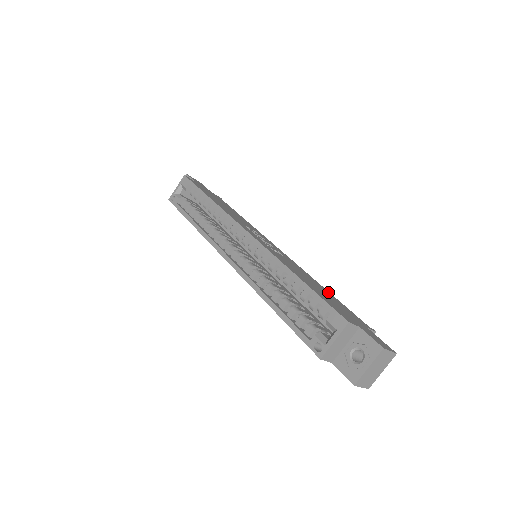
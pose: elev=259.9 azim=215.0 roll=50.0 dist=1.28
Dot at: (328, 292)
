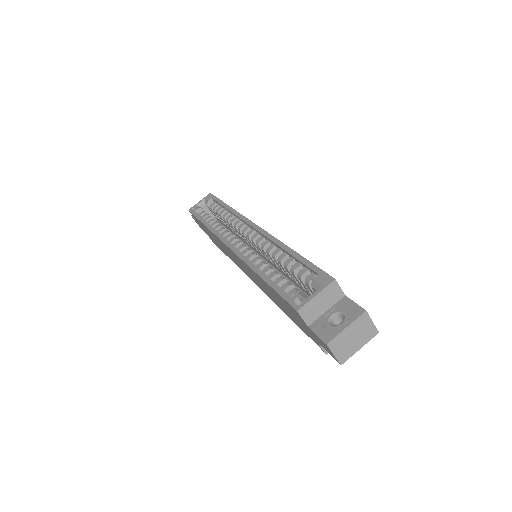
Dot at: occluded
